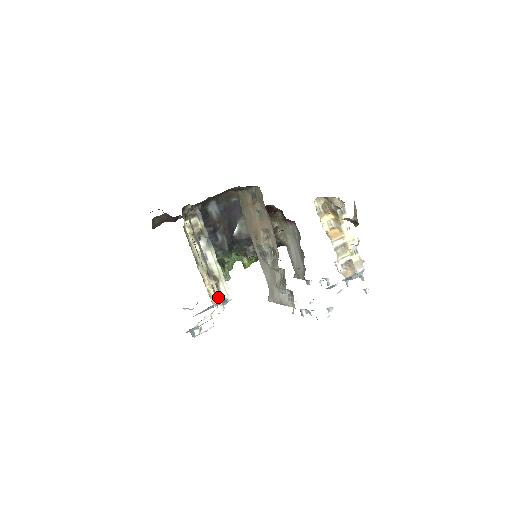
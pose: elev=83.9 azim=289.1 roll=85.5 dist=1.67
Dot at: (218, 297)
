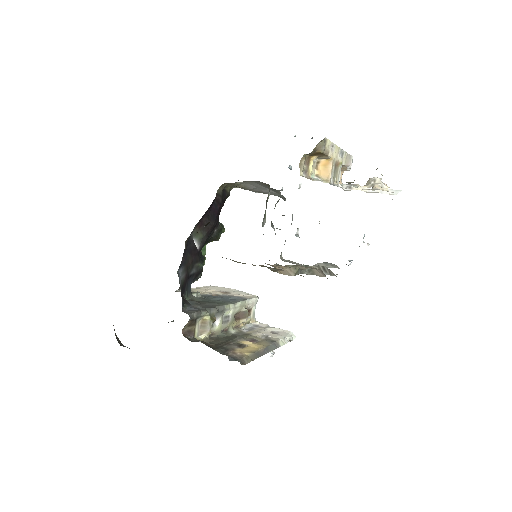
Dot at: (287, 340)
